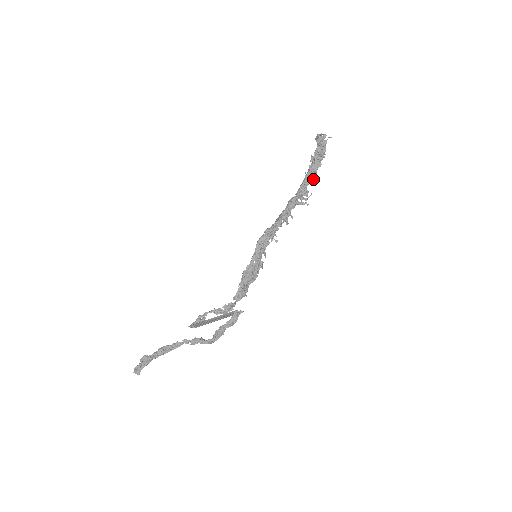
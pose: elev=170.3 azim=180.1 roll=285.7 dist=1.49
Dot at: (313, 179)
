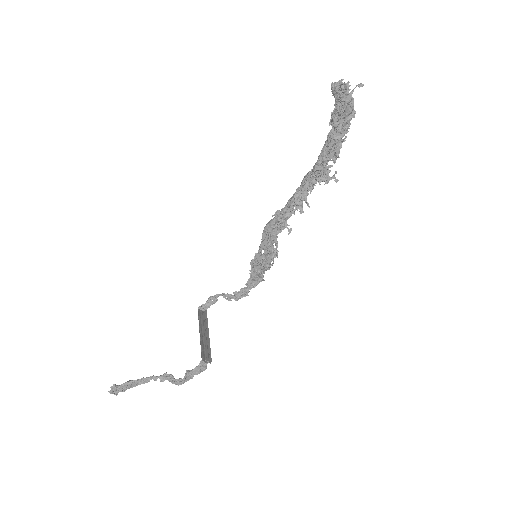
Dot at: (334, 154)
